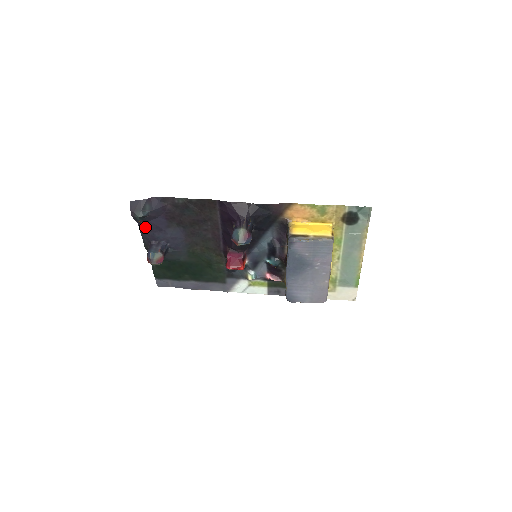
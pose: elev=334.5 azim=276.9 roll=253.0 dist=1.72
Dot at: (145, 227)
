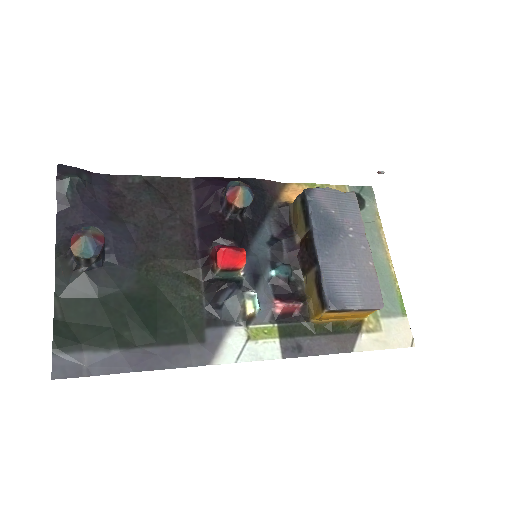
Dot at: (70, 214)
